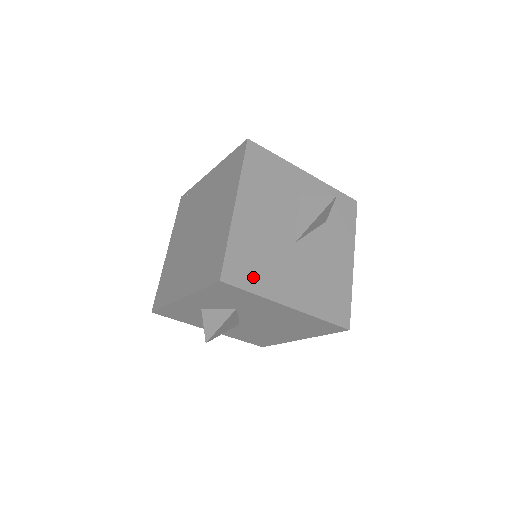
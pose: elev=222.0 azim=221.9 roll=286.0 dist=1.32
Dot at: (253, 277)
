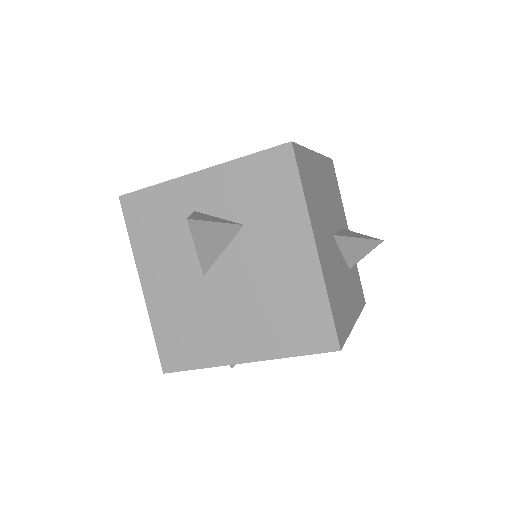
Dot at: (307, 186)
